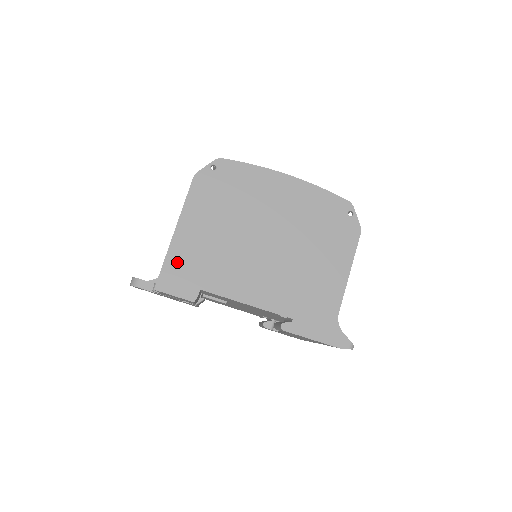
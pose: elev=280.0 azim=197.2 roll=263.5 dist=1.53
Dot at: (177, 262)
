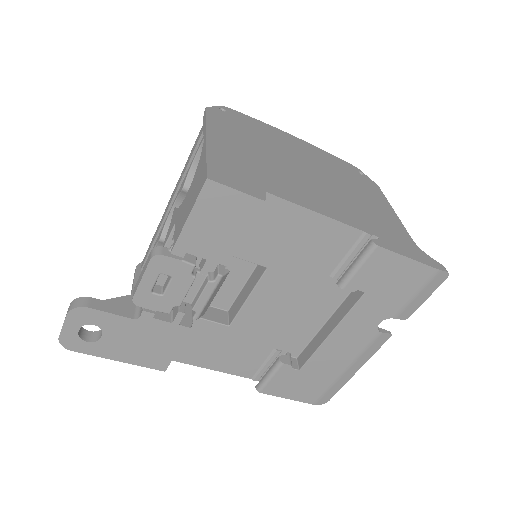
Dot at: (223, 162)
